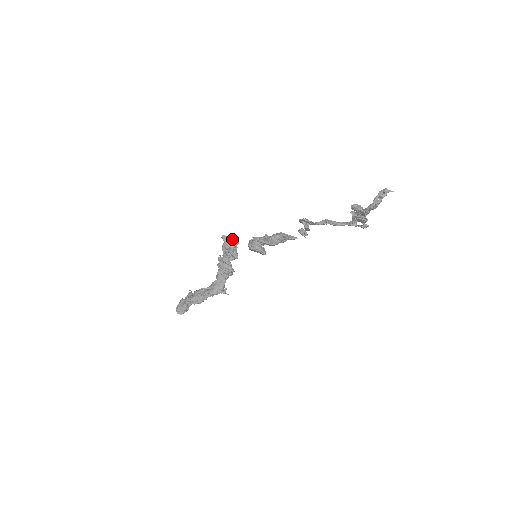
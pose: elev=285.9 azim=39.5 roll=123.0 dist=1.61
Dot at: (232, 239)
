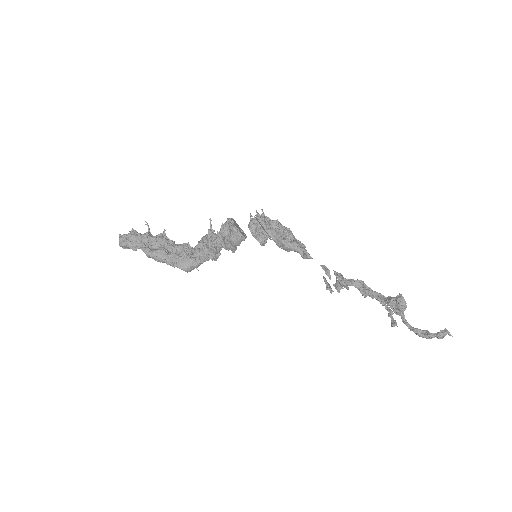
Dot at: (243, 238)
